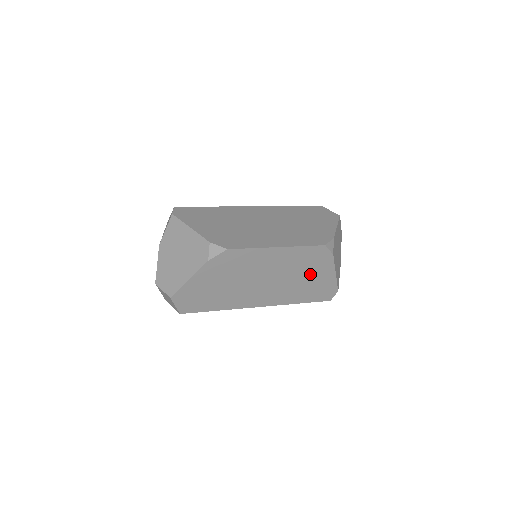
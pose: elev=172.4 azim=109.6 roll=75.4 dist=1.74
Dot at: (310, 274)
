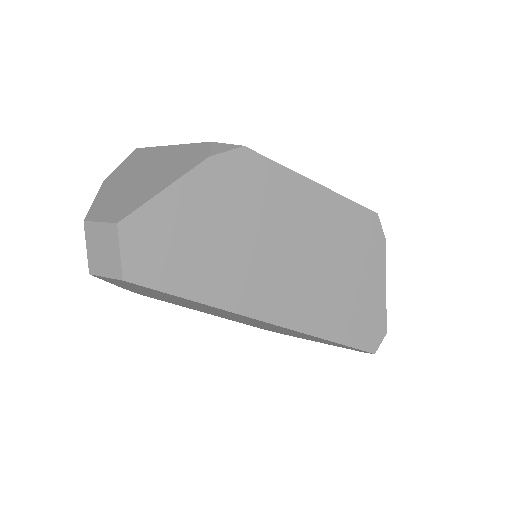
Dot at: (352, 271)
